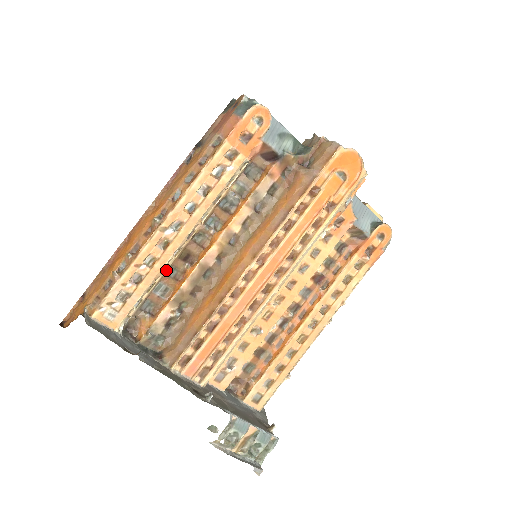
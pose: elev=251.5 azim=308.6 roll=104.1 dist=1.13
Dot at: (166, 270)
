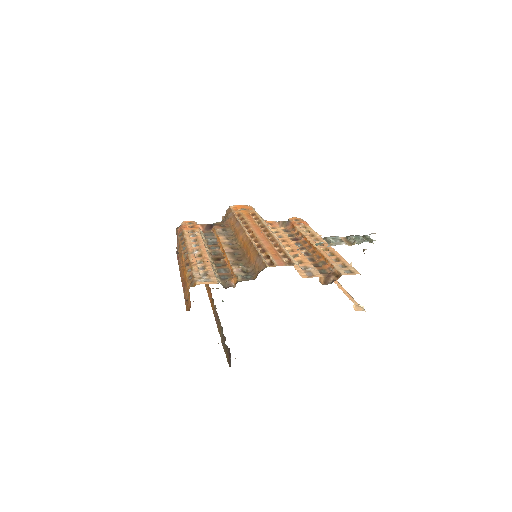
Dot at: (214, 265)
